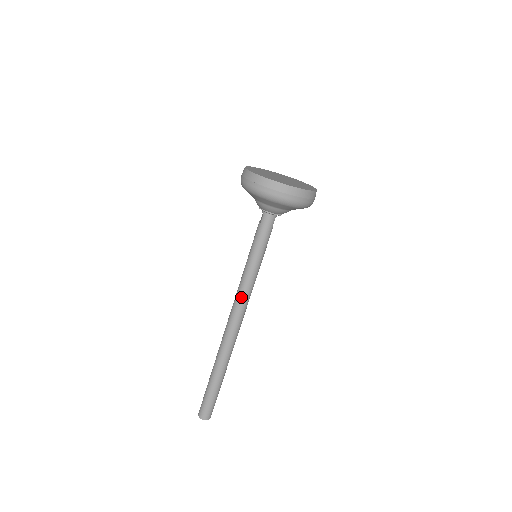
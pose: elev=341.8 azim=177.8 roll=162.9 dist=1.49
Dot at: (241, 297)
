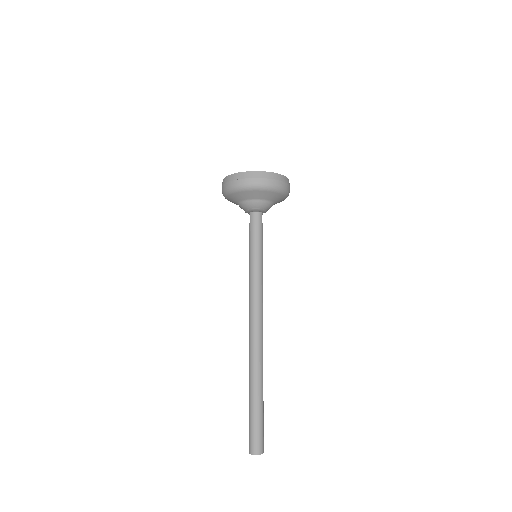
Dot at: (254, 298)
